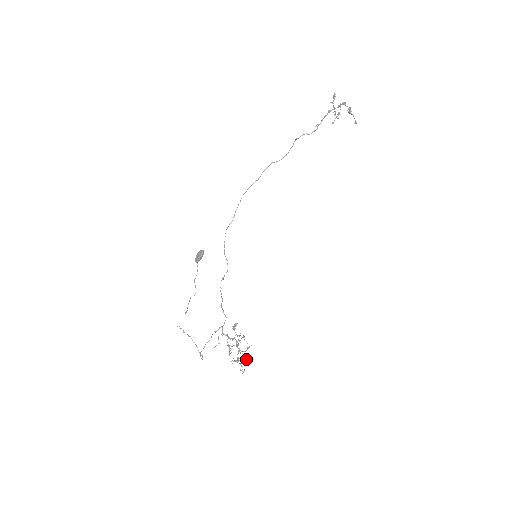
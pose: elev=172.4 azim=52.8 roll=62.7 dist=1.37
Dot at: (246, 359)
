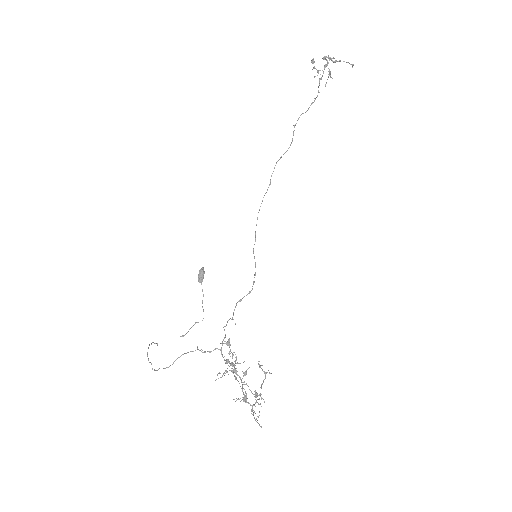
Dot at: (255, 395)
